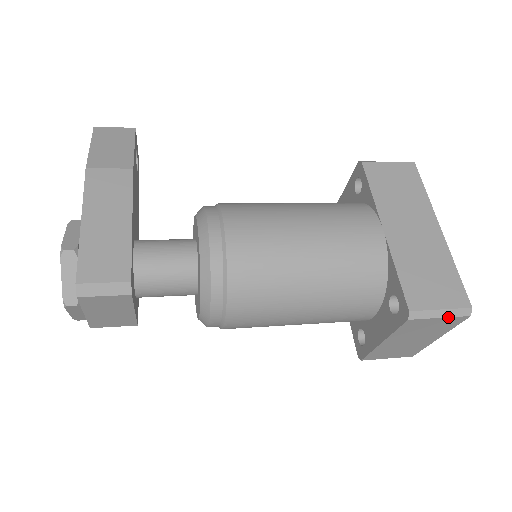
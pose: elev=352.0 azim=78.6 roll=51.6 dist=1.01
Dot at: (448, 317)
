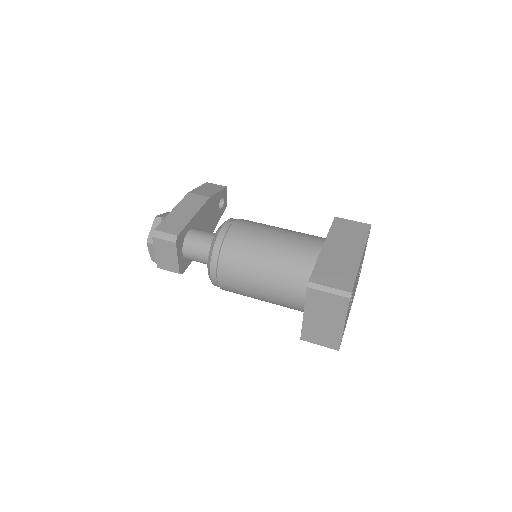
Dot at: (334, 294)
